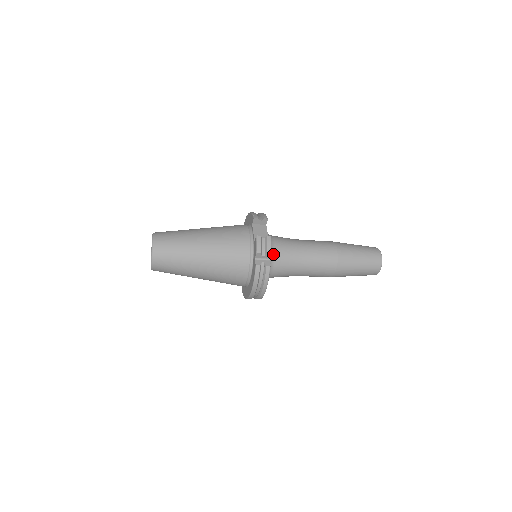
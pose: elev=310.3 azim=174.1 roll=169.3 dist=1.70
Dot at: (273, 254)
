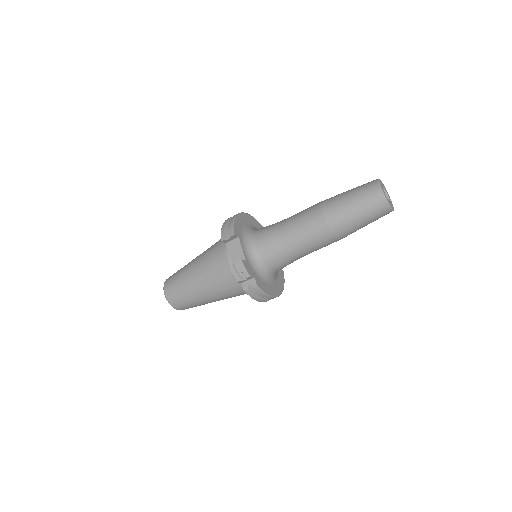
Dot at: (261, 261)
